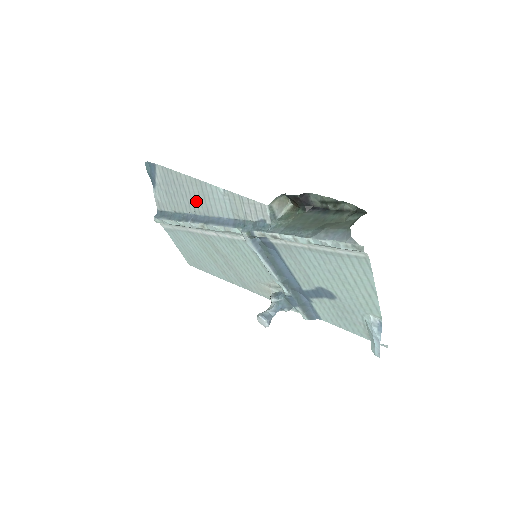
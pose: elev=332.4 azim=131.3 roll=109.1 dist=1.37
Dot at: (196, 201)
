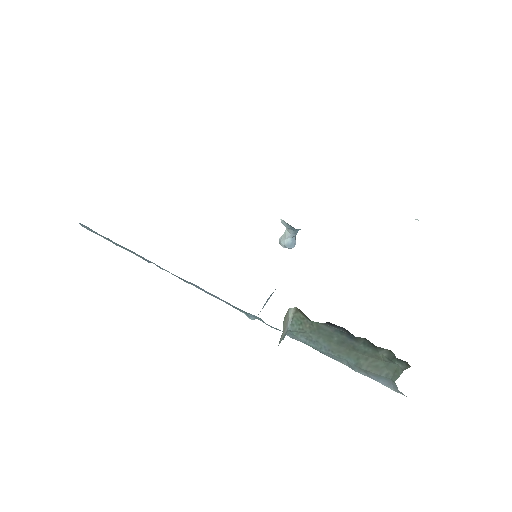
Dot at: occluded
